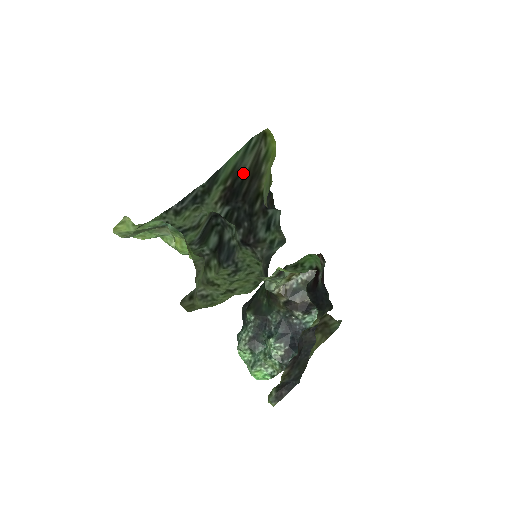
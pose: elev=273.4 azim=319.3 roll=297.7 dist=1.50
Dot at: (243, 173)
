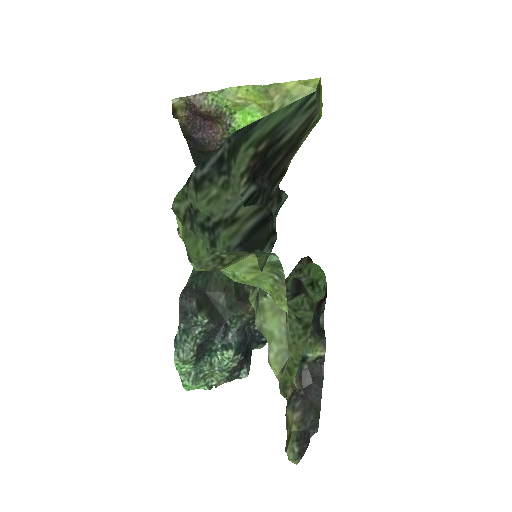
Dot at: (284, 139)
